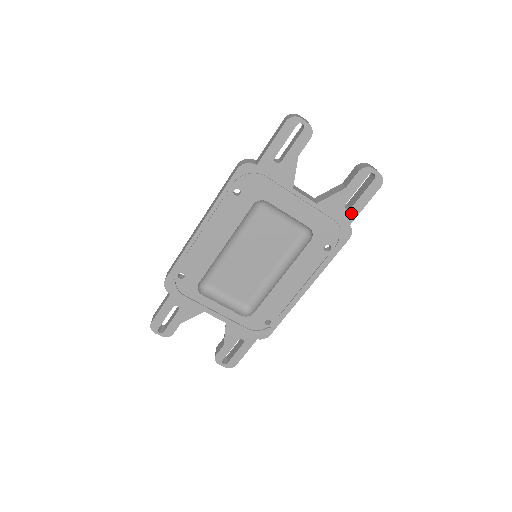
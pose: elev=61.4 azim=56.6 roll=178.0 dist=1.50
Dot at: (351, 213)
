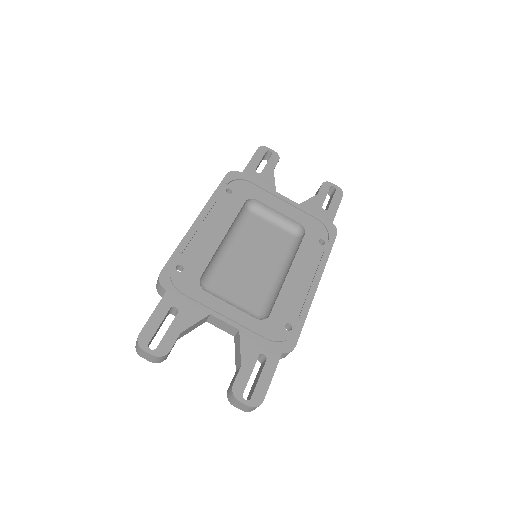
Dot at: (329, 213)
